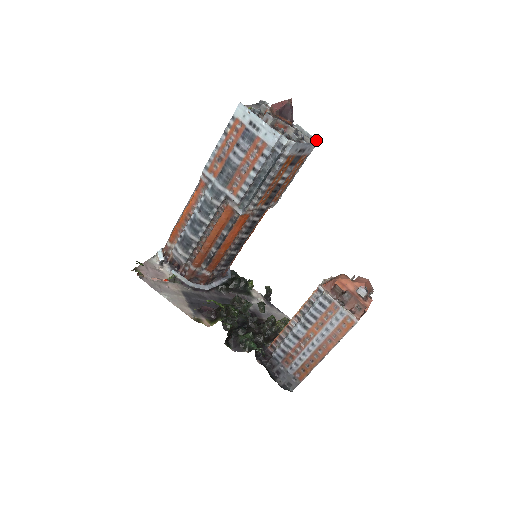
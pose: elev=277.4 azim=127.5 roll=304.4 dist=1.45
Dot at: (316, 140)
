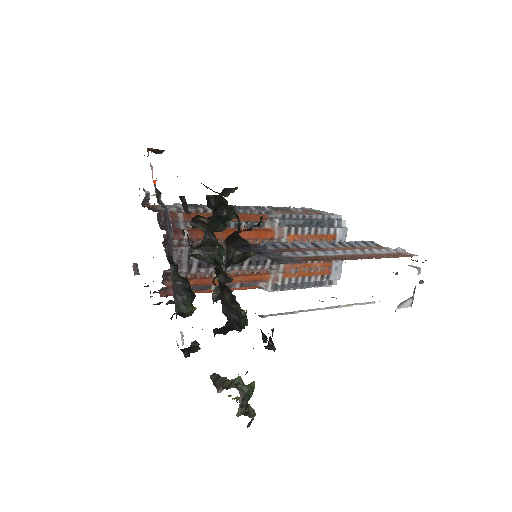
Dot at: (335, 284)
